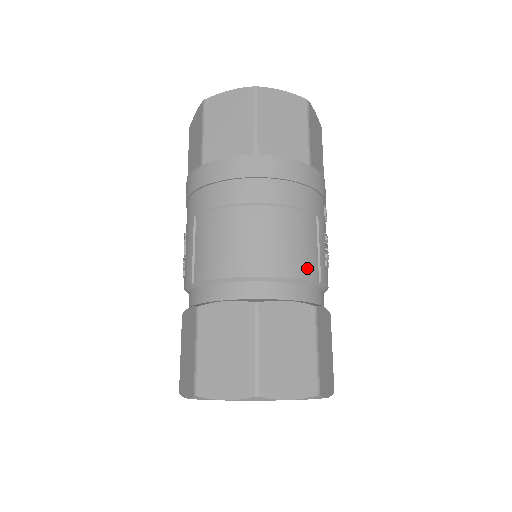
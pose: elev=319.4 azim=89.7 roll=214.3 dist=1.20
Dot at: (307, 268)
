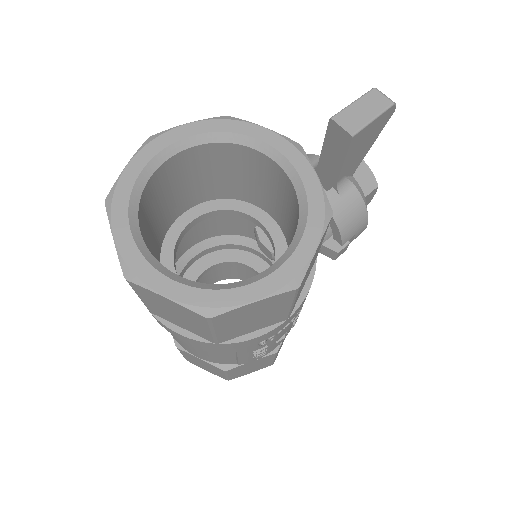
Dot at: (218, 361)
